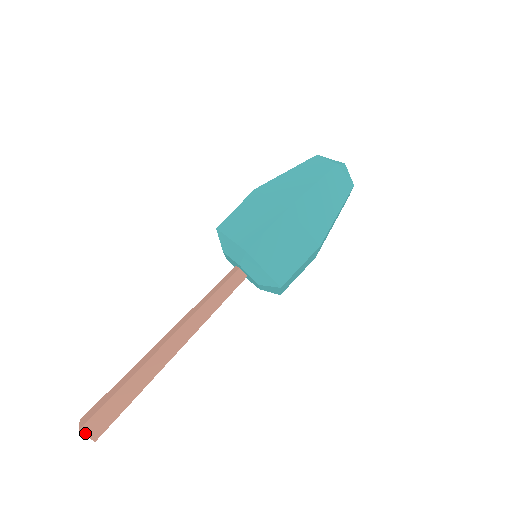
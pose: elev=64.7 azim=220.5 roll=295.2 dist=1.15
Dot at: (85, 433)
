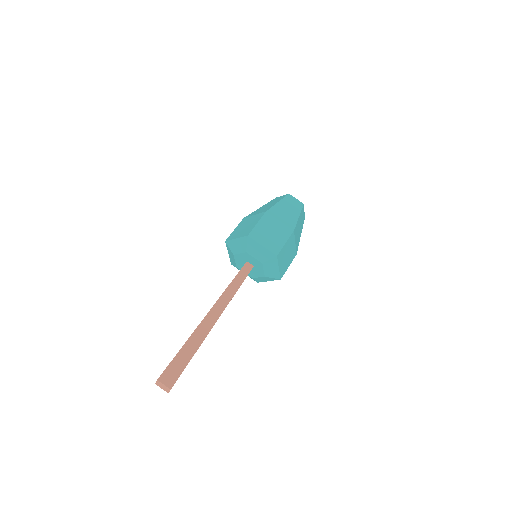
Dot at: (162, 382)
